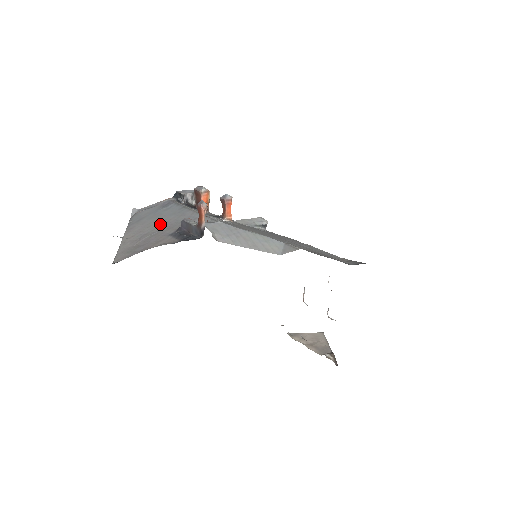
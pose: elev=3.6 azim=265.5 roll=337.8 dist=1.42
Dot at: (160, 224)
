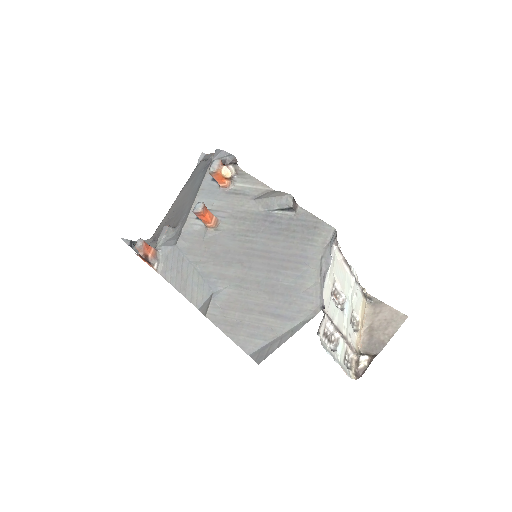
Dot at: (183, 203)
